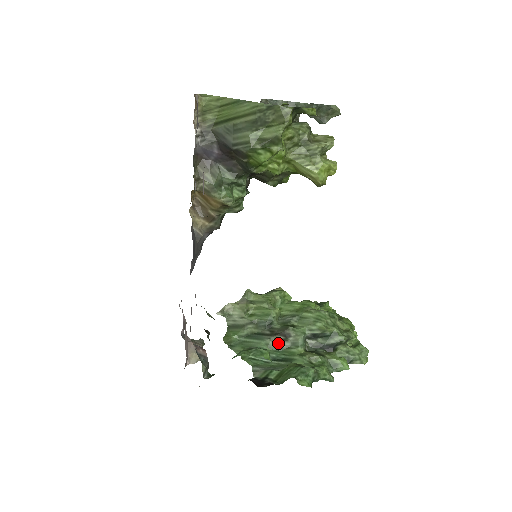
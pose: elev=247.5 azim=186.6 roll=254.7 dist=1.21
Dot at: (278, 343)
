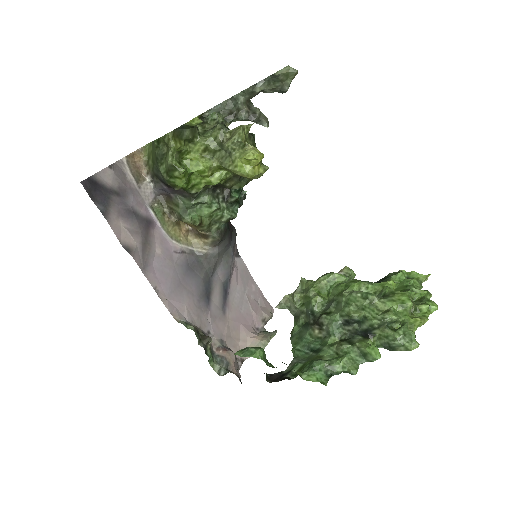
Dot at: (317, 332)
